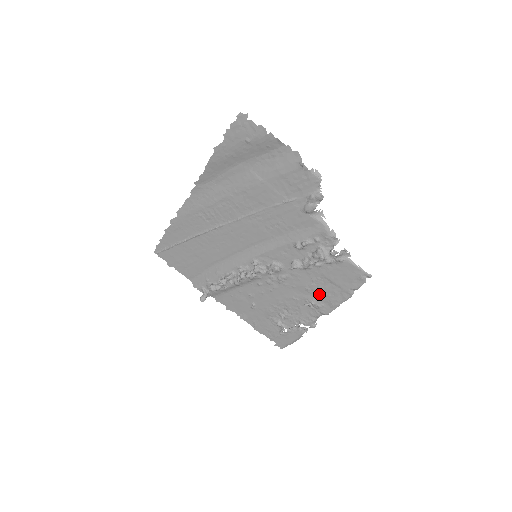
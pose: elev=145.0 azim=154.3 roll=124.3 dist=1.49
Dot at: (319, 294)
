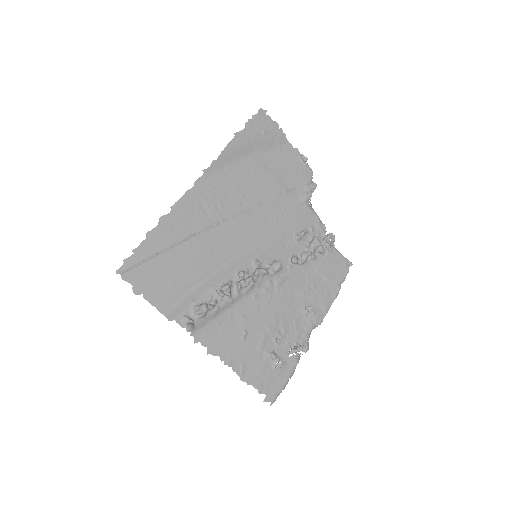
Dot at: (313, 296)
